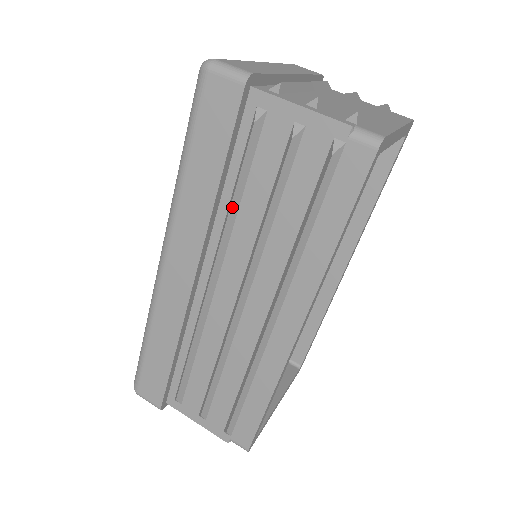
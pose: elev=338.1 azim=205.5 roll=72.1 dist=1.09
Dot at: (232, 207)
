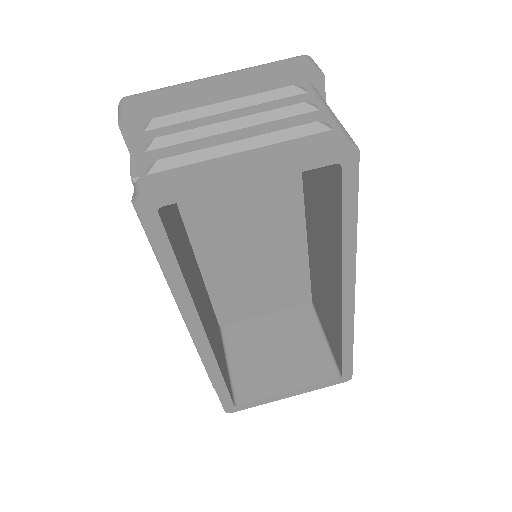
Dot at: occluded
